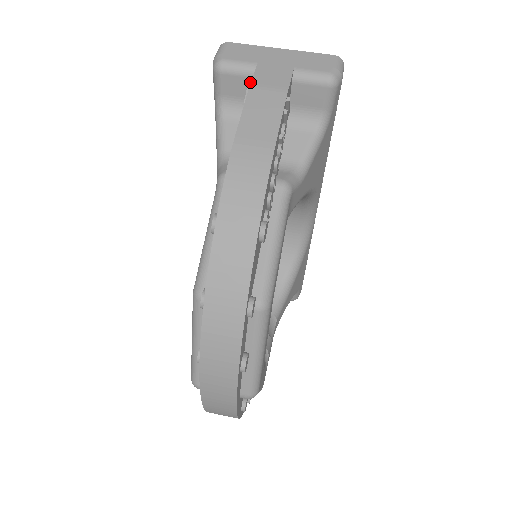
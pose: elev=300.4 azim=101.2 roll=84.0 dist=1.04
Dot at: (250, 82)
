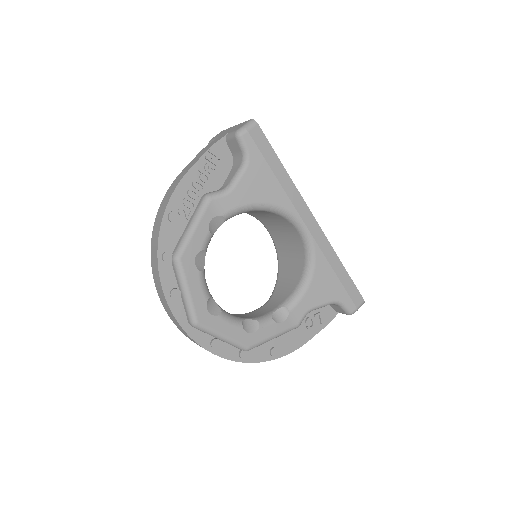
Dot at: occluded
